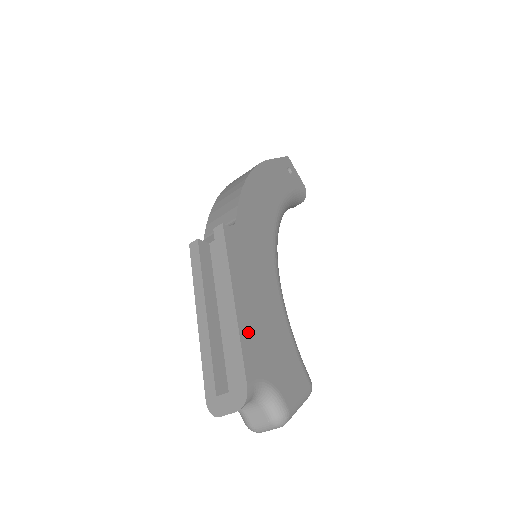
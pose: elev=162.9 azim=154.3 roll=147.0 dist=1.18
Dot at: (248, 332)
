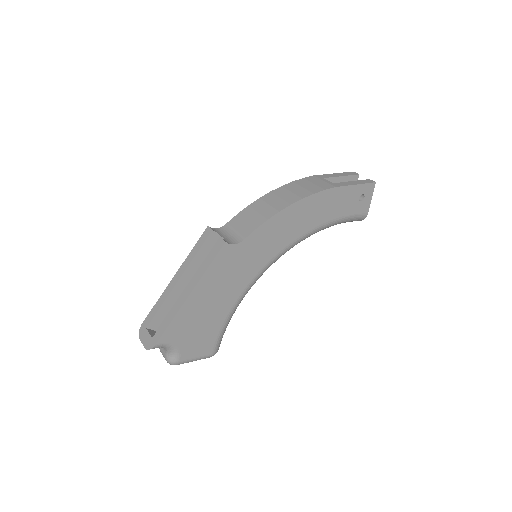
Dot at: (184, 316)
